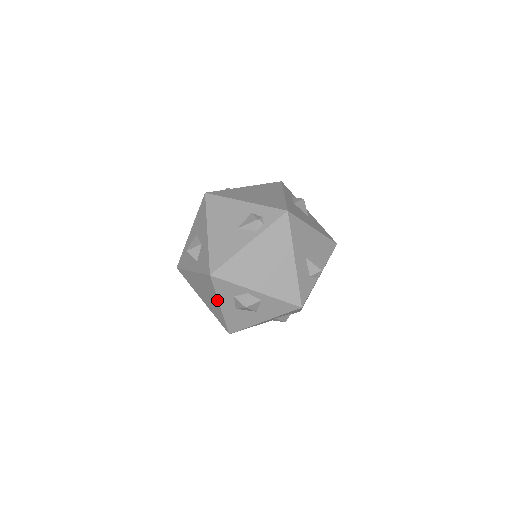
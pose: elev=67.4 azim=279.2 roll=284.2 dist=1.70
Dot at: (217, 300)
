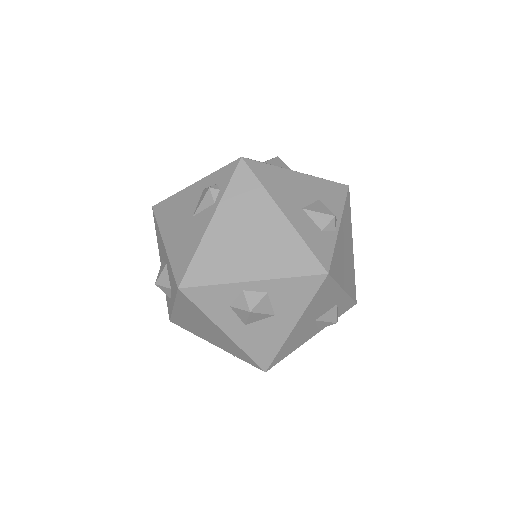
Dot at: (214, 325)
